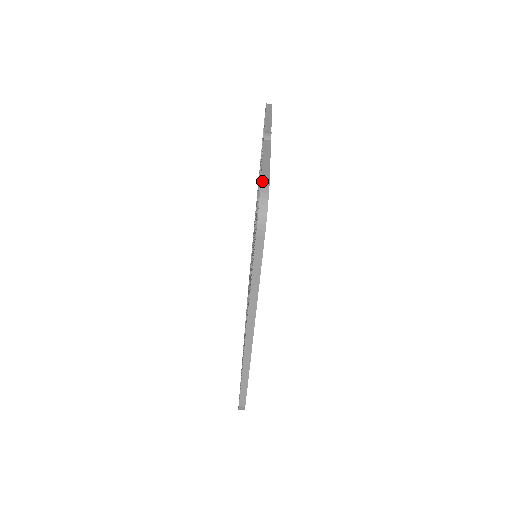
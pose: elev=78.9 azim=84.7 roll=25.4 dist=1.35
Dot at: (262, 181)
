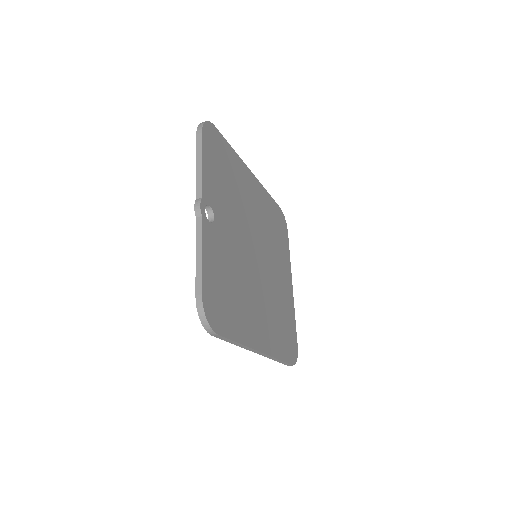
Dot at: (196, 298)
